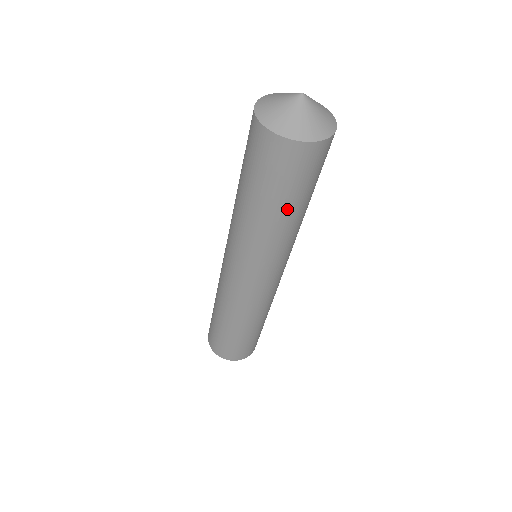
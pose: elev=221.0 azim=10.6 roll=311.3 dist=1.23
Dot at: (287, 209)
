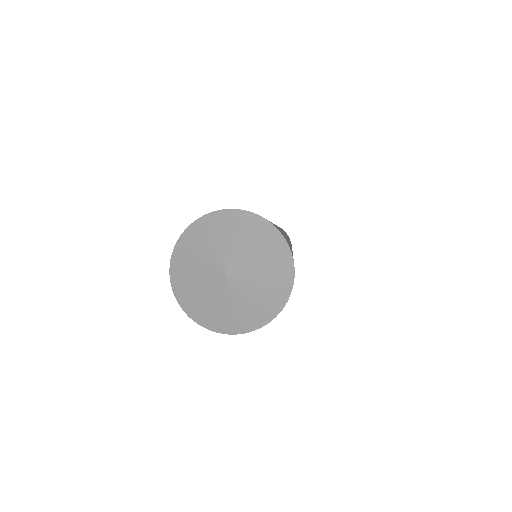
Dot at: occluded
